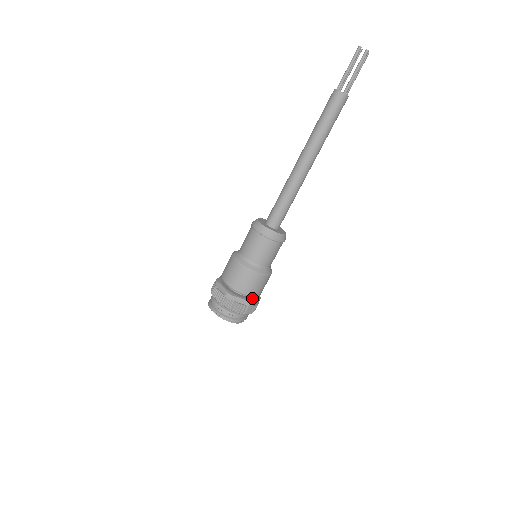
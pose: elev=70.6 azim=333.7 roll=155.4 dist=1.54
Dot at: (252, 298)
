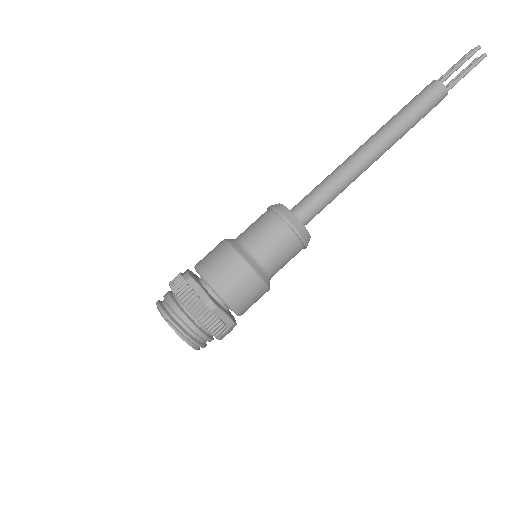
Dot at: (232, 316)
